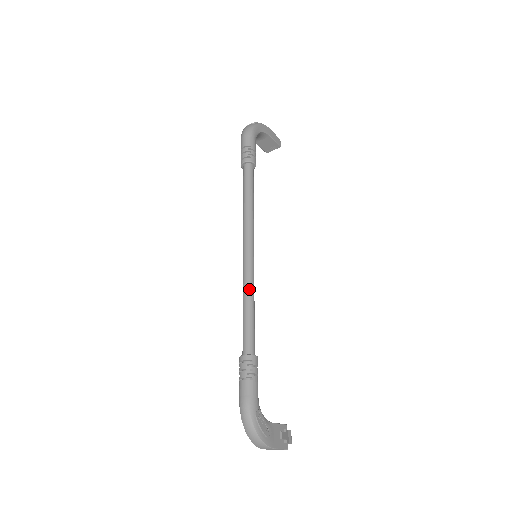
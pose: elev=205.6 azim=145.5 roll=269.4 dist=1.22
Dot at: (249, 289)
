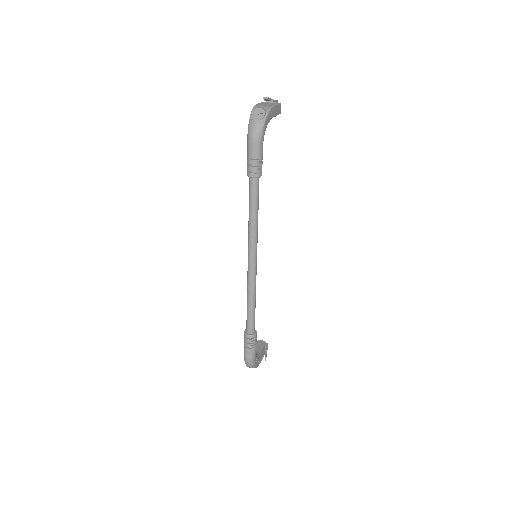
Dot at: (253, 293)
